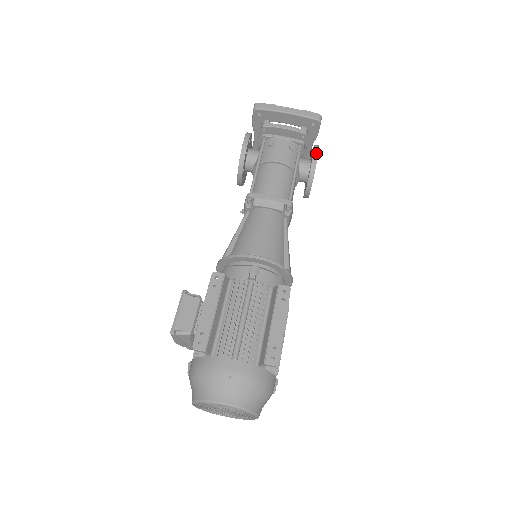
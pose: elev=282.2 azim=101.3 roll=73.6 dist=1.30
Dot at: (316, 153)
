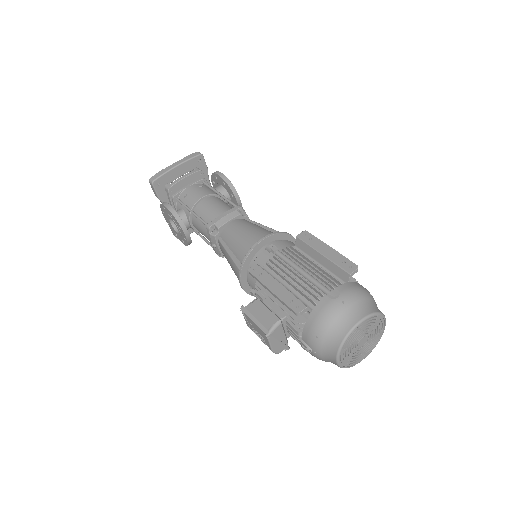
Dot at: (220, 173)
